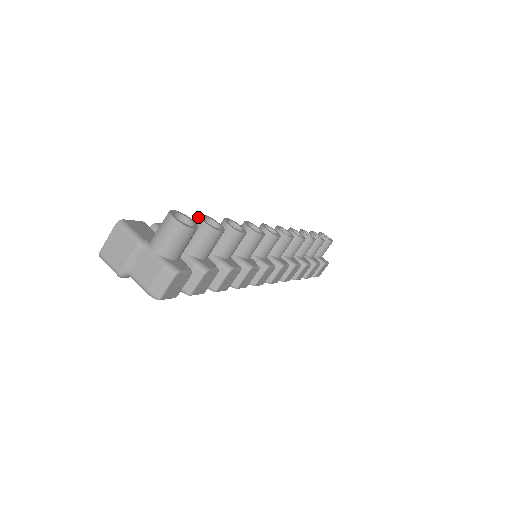
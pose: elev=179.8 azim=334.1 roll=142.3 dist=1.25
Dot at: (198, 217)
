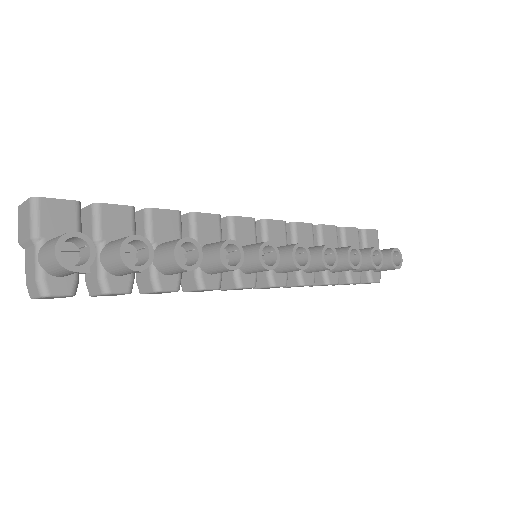
Dot at: (123, 239)
